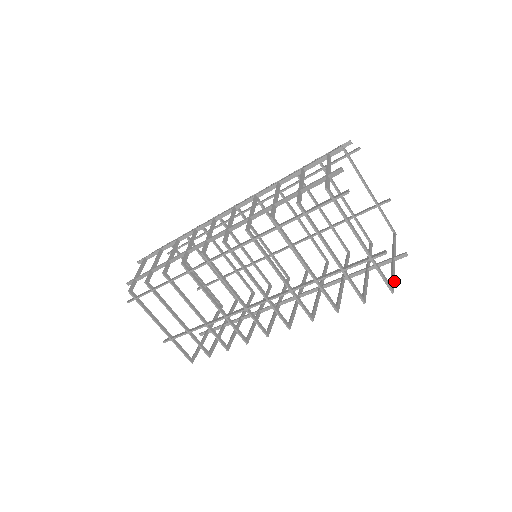
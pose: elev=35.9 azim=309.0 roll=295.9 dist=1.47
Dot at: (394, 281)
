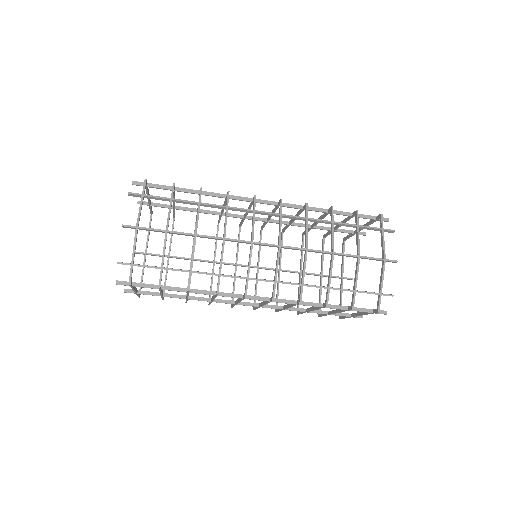
Dot at: (341, 305)
